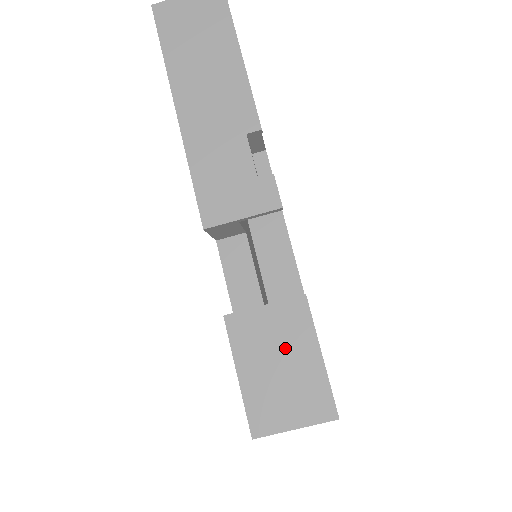
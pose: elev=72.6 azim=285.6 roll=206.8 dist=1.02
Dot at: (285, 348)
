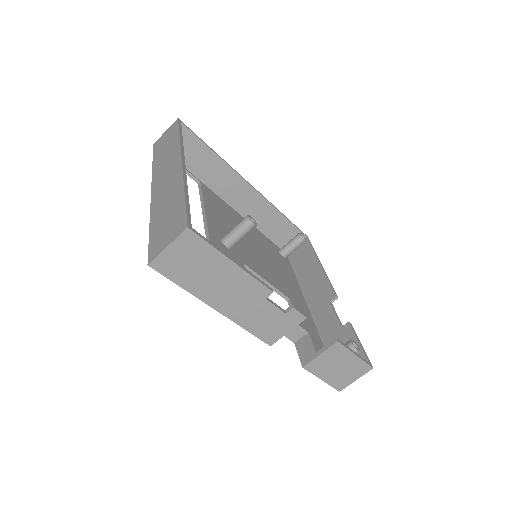
Dot at: (338, 362)
